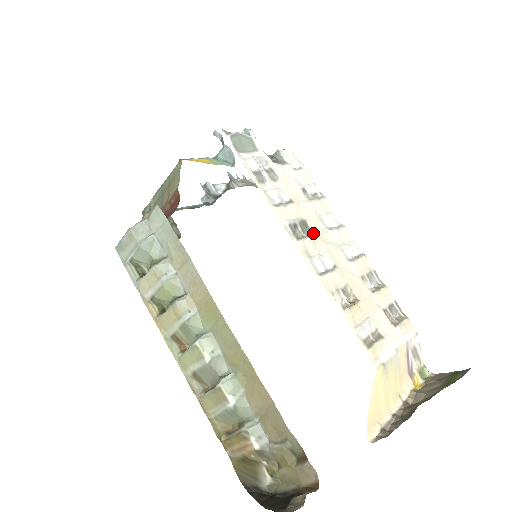
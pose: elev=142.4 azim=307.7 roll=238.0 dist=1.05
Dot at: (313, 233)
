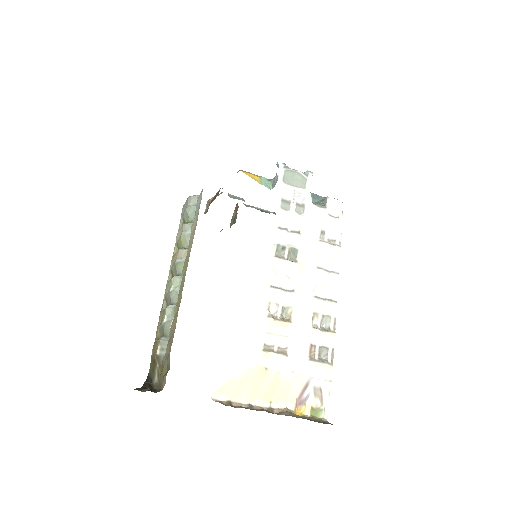
Dot at: (296, 261)
